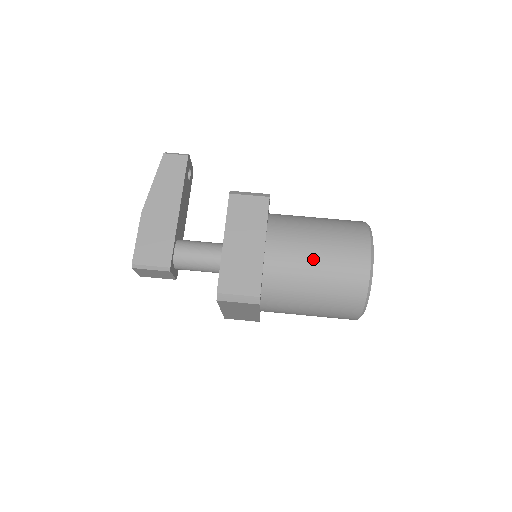
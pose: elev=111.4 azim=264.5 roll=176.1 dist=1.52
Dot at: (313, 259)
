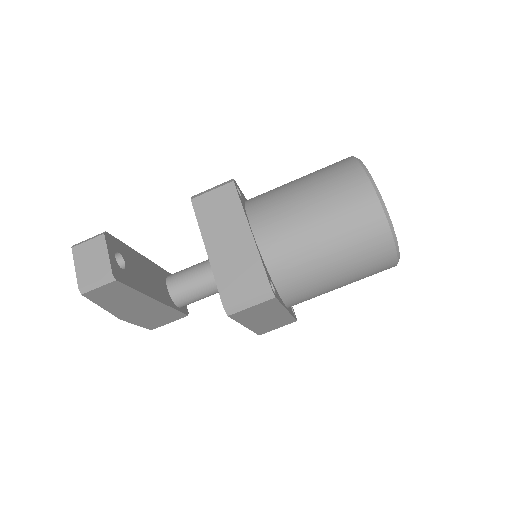
Dot at: occluded
